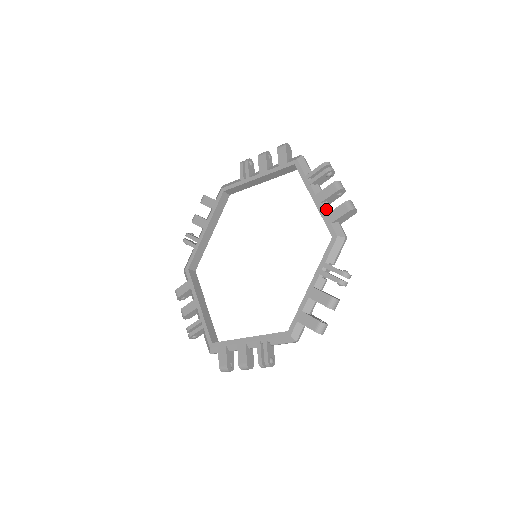
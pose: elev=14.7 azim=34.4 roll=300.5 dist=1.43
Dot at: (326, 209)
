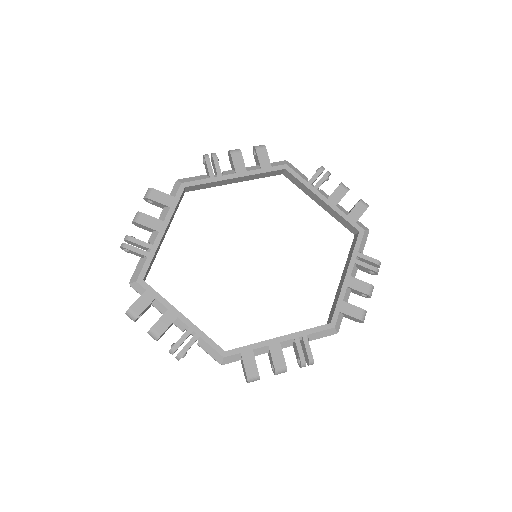
Dot at: (346, 296)
